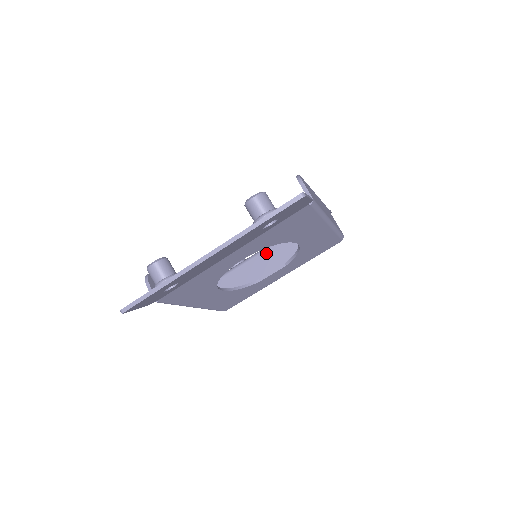
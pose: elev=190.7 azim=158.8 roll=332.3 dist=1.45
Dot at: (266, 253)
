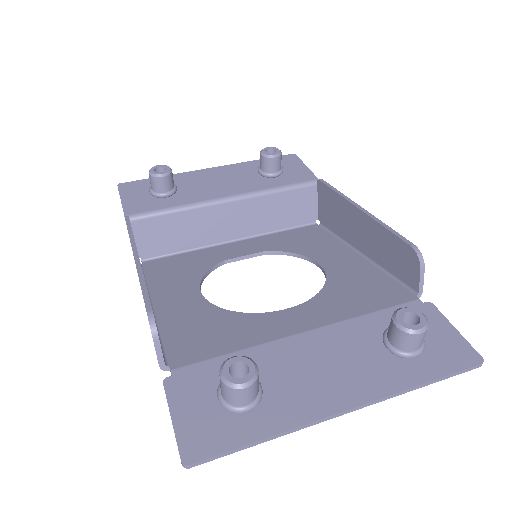
Dot at: (226, 207)
